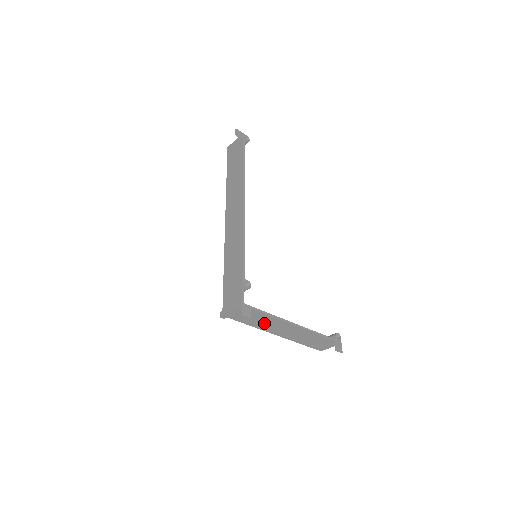
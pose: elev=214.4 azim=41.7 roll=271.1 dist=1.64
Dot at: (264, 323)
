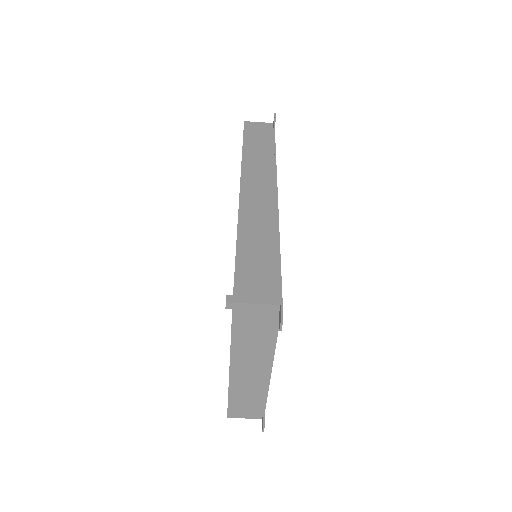
Dot at: (251, 345)
